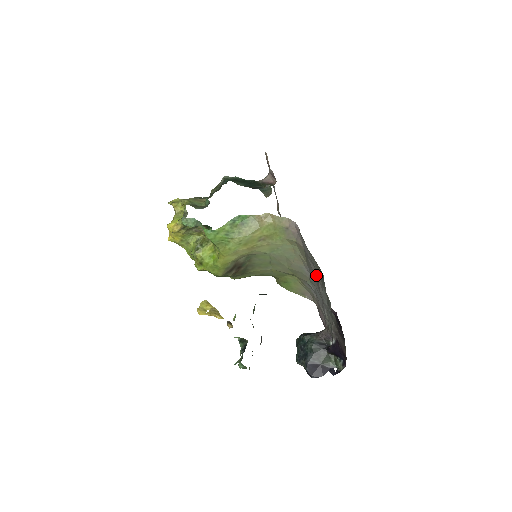
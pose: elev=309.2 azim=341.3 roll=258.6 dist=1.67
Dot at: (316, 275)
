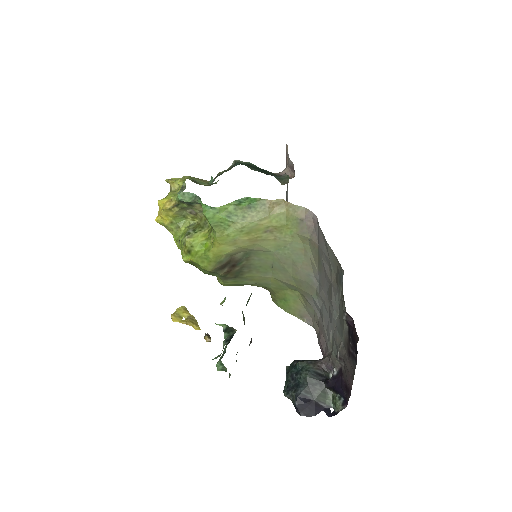
Dot at: (330, 278)
